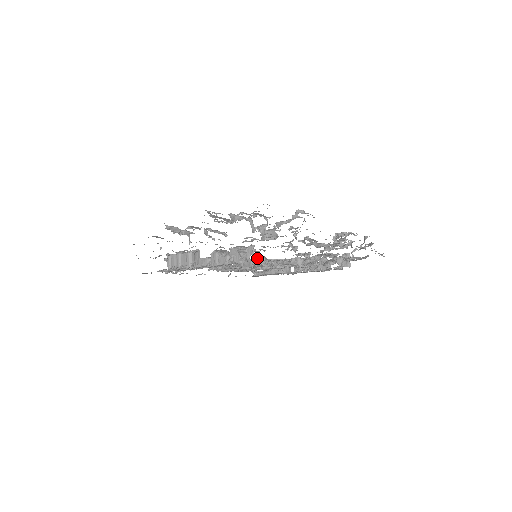
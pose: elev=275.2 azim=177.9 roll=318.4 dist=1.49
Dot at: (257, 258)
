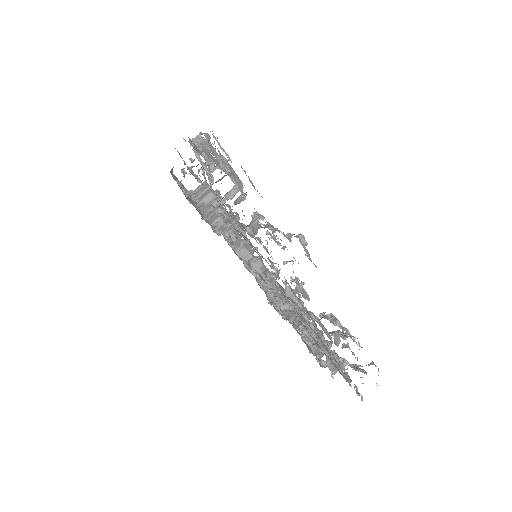
Dot at: (255, 259)
